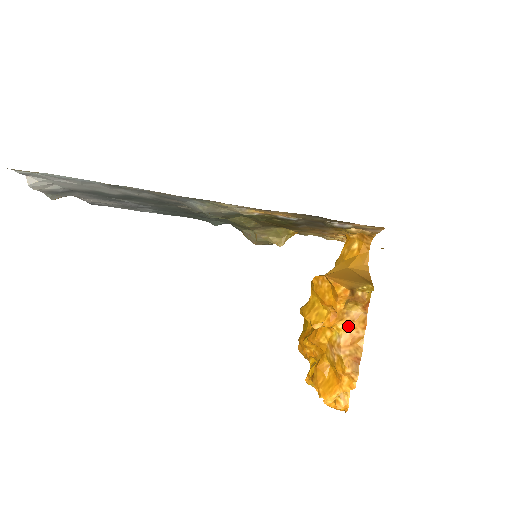
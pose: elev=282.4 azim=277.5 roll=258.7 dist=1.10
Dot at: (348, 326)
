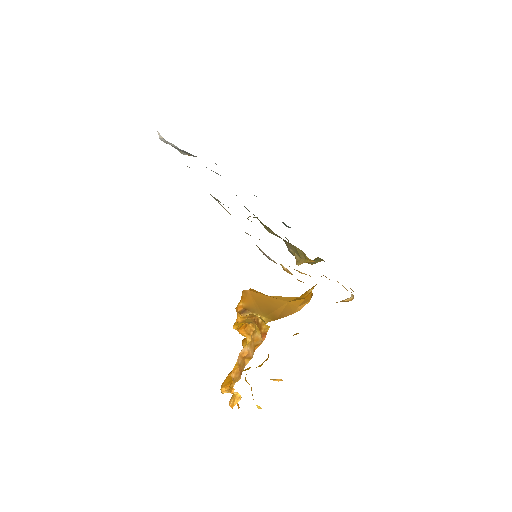
Dot at: (250, 343)
